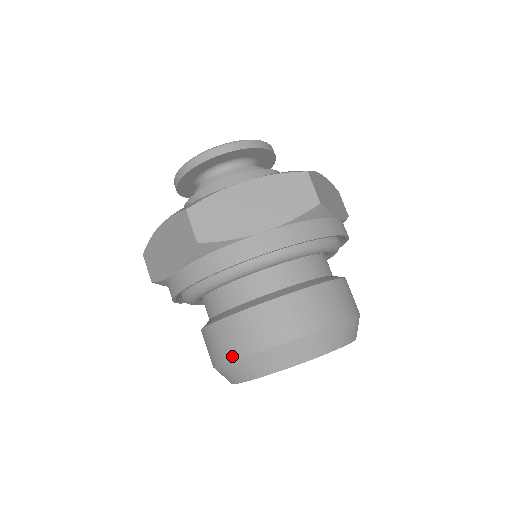
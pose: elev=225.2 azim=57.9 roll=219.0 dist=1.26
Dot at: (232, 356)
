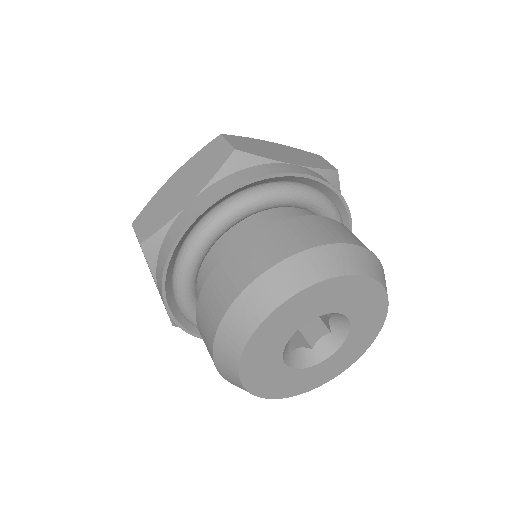
Dot at: (210, 346)
